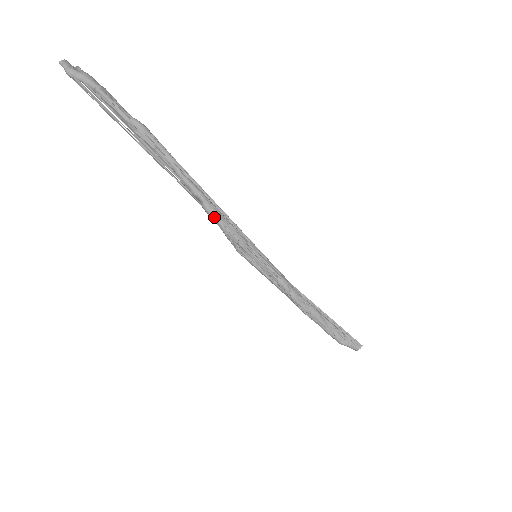
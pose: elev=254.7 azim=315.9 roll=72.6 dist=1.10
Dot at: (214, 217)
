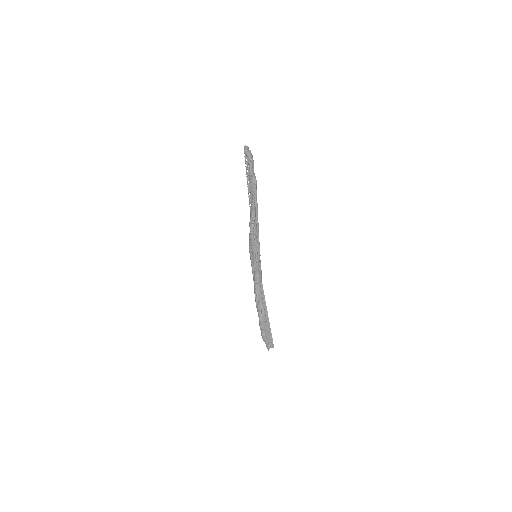
Dot at: (251, 224)
